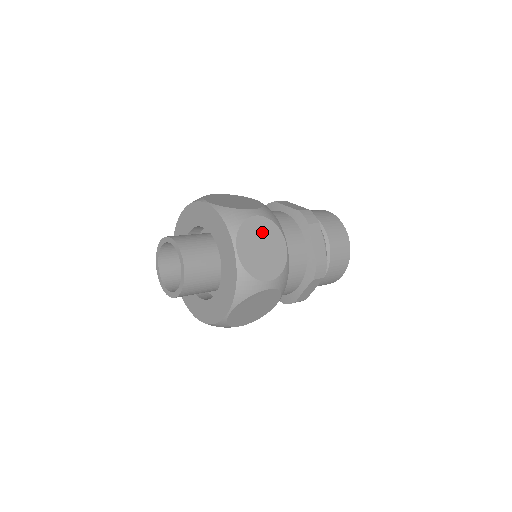
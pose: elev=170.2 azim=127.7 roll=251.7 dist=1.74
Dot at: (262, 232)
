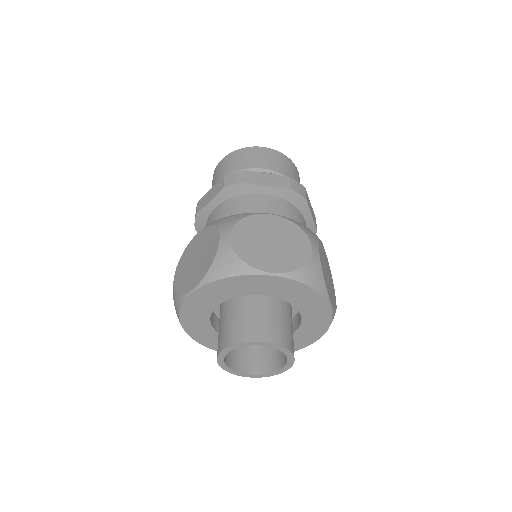
Dot at: occluded
